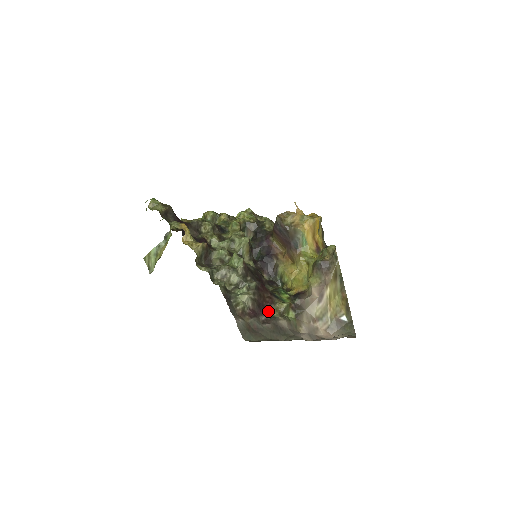
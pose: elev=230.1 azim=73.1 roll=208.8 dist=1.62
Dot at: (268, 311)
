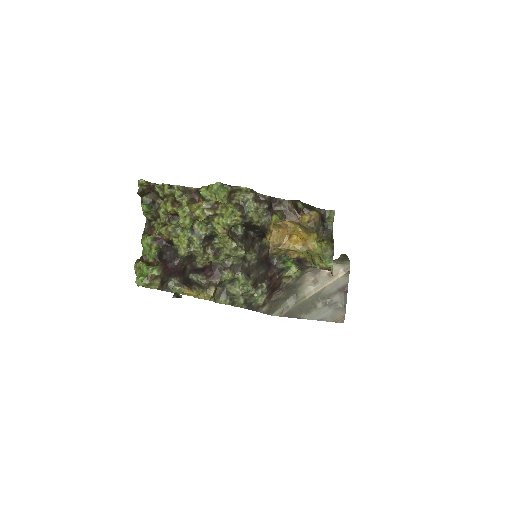
Dot at: (280, 284)
